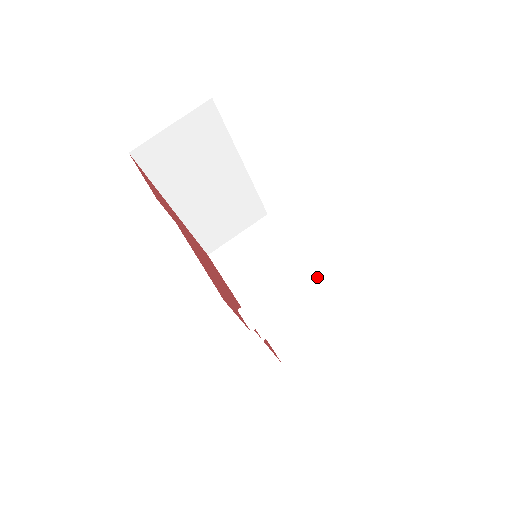
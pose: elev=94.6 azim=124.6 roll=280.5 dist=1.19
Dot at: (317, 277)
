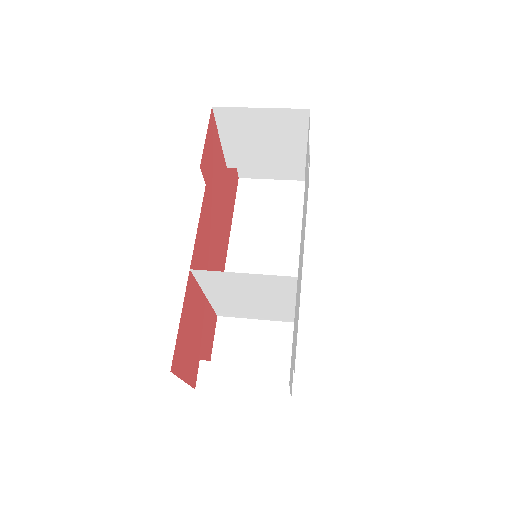
Dot at: occluded
